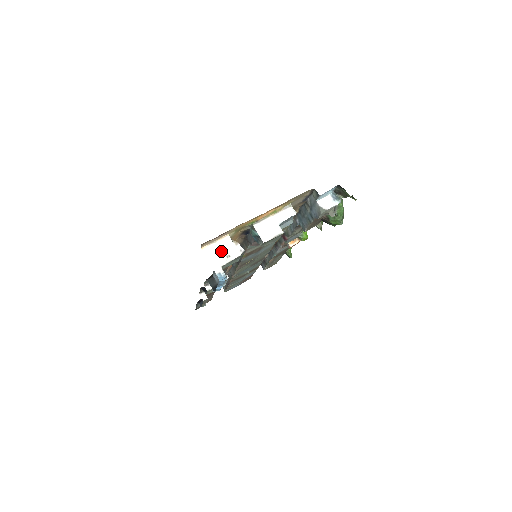
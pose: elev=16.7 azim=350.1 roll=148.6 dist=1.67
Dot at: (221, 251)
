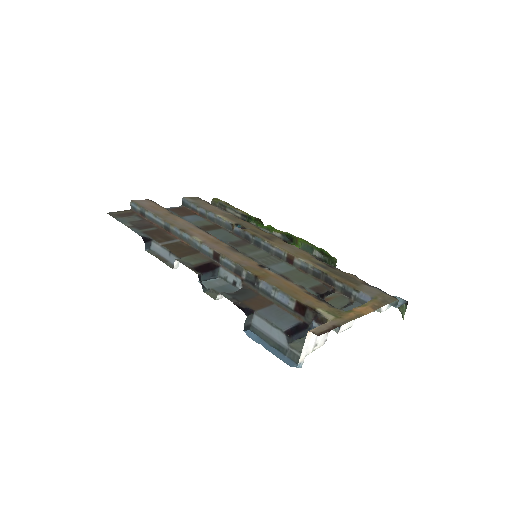
Dot at: (316, 338)
